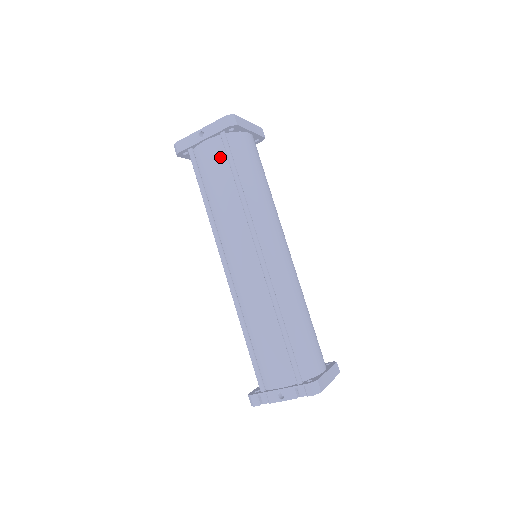
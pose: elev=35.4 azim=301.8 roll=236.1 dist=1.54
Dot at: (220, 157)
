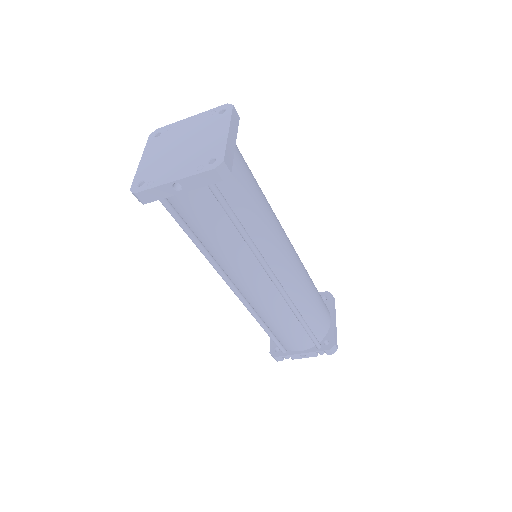
Dot at: (210, 206)
